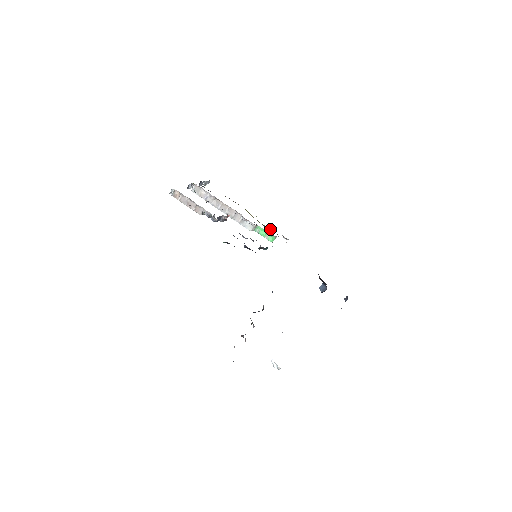
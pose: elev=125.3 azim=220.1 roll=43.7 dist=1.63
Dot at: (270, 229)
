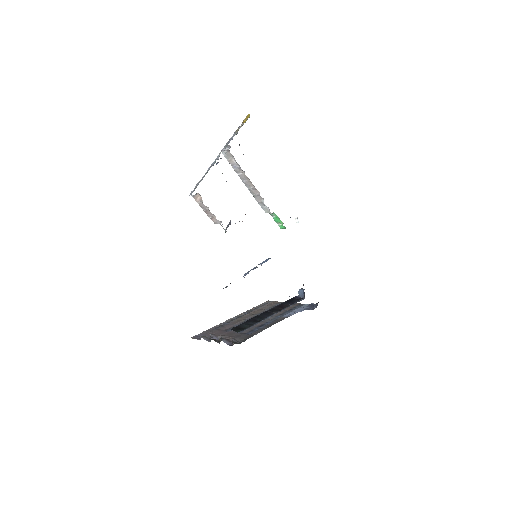
Dot at: occluded
